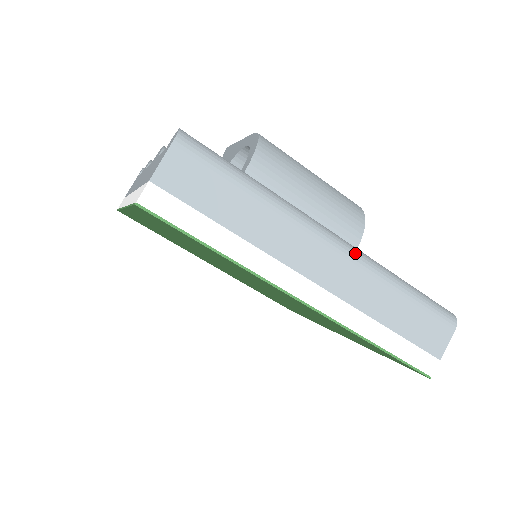
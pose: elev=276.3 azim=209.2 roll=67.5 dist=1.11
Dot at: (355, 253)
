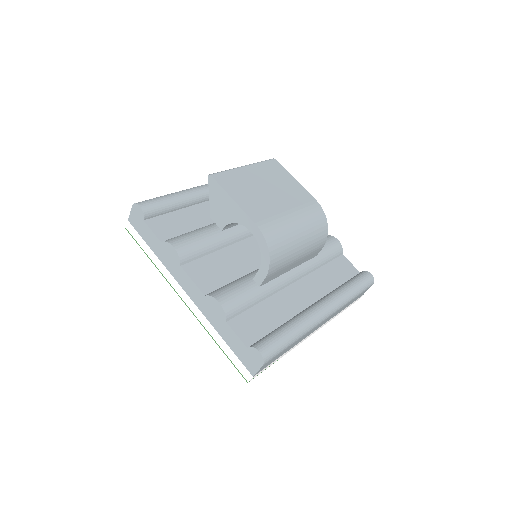
Dot at: (335, 310)
